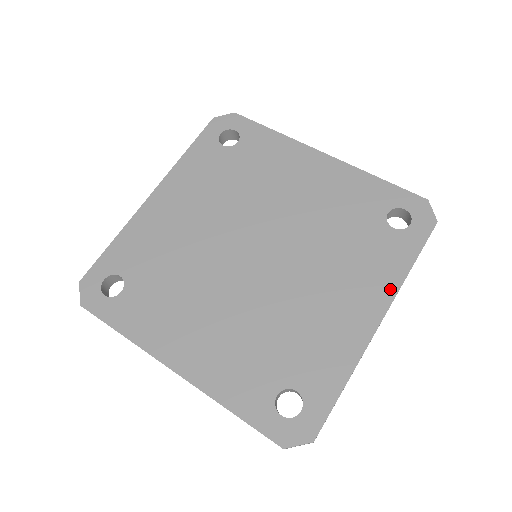
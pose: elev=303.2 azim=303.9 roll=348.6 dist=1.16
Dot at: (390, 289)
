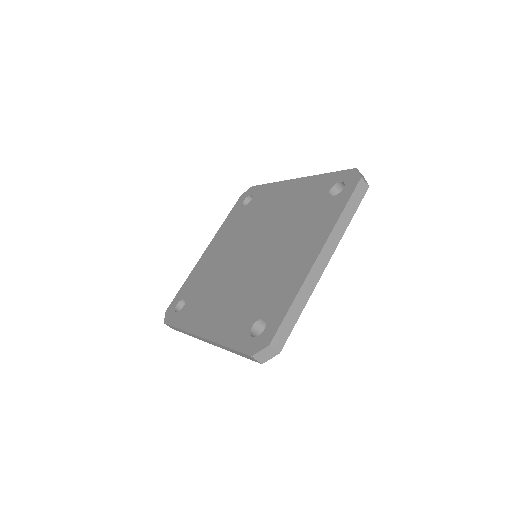
Dot at: (326, 232)
